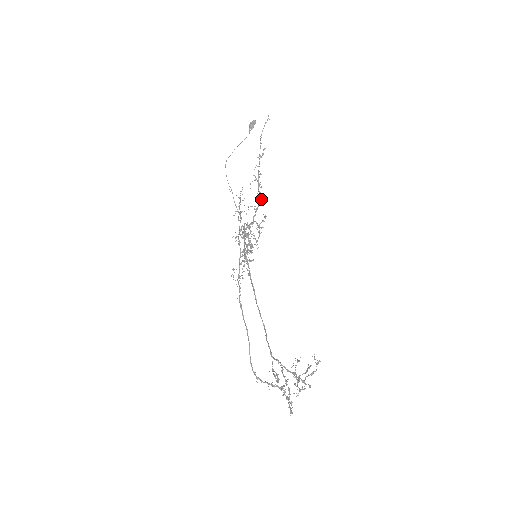
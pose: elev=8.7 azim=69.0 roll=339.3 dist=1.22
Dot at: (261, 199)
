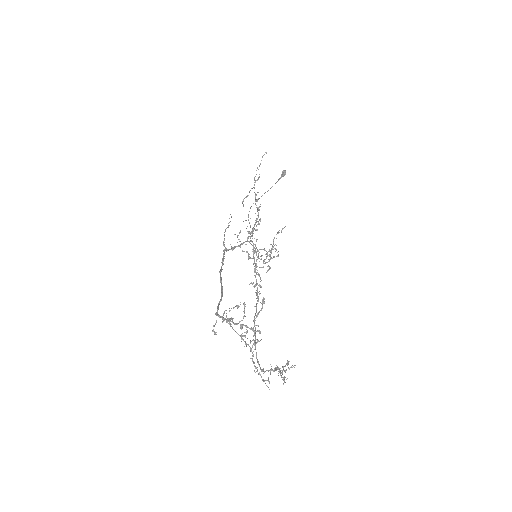
Dot at: (259, 210)
